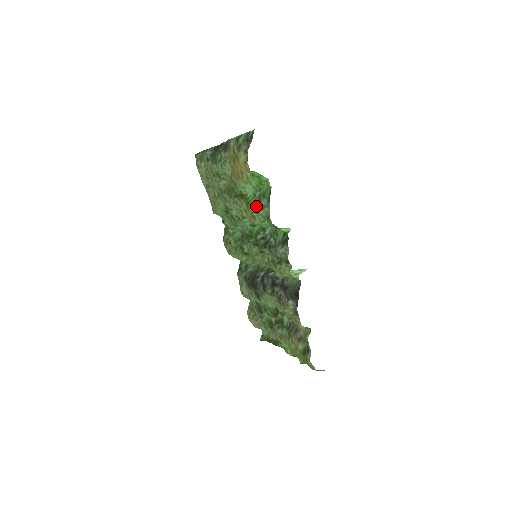
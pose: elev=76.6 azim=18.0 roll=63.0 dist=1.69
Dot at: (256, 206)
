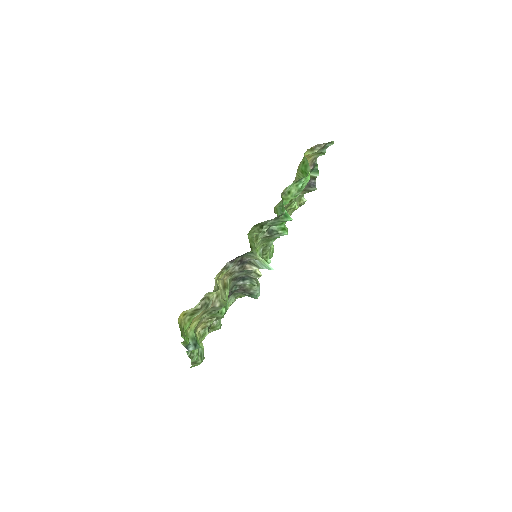
Dot at: occluded
